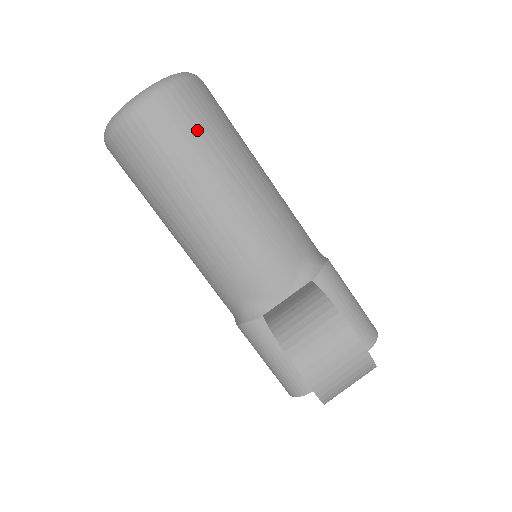
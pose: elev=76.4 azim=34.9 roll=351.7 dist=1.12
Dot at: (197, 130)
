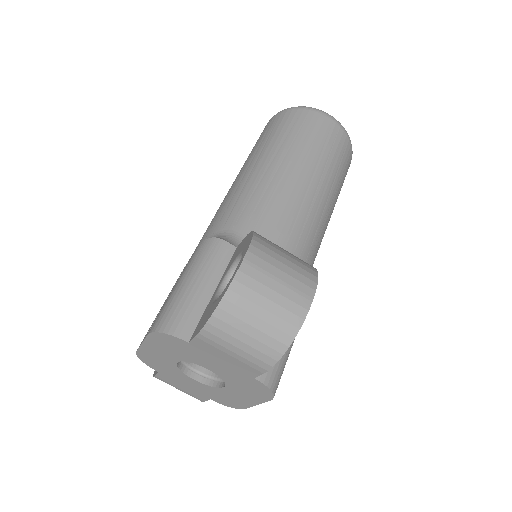
Dot at: (335, 153)
